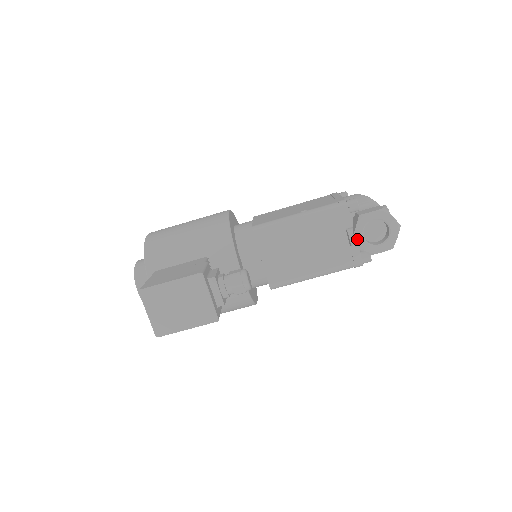
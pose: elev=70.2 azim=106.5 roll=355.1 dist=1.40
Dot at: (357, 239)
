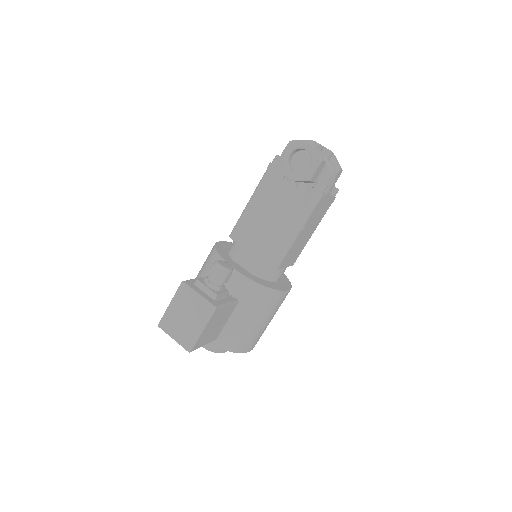
Dot at: (291, 178)
